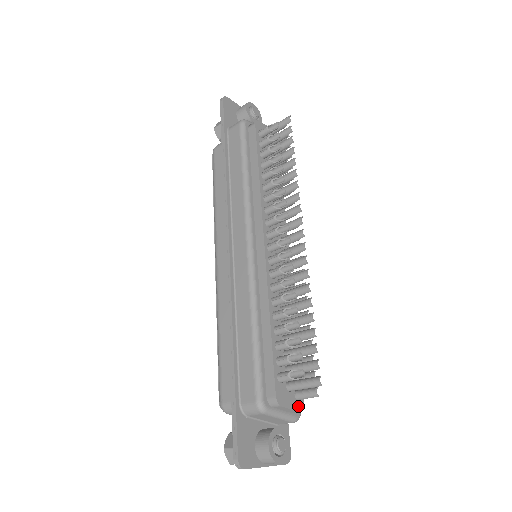
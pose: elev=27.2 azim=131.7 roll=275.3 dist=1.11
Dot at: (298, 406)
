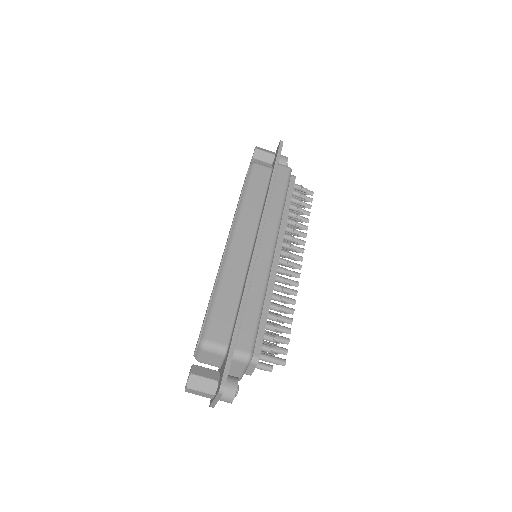
Dot at: occluded
